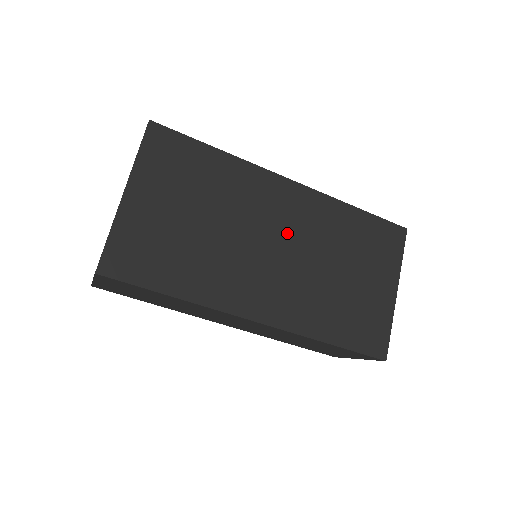
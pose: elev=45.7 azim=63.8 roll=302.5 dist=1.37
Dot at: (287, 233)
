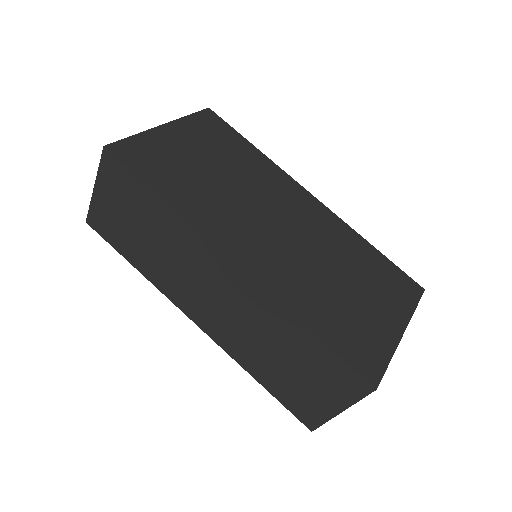
Dot at: (295, 222)
